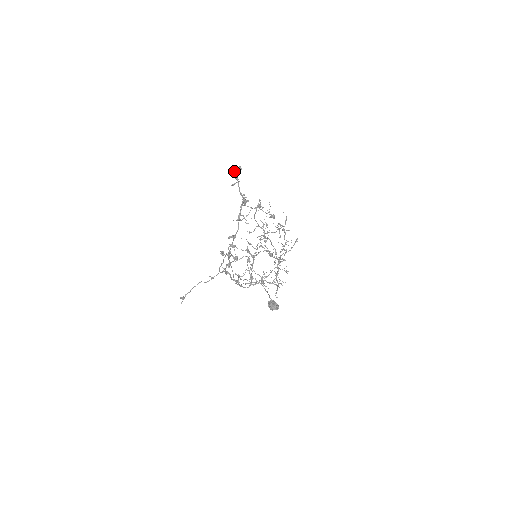
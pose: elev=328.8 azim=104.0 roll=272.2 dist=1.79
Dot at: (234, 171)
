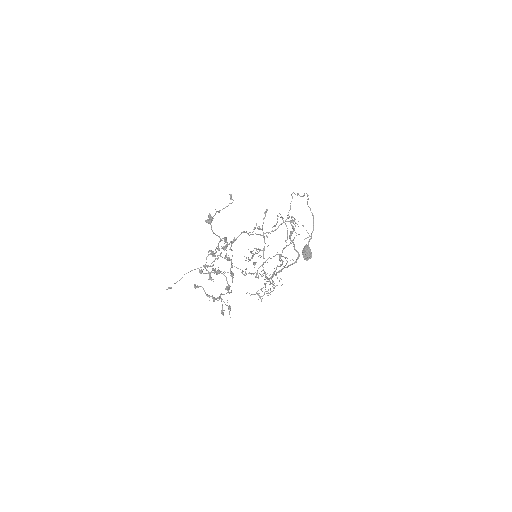
Dot at: (209, 214)
